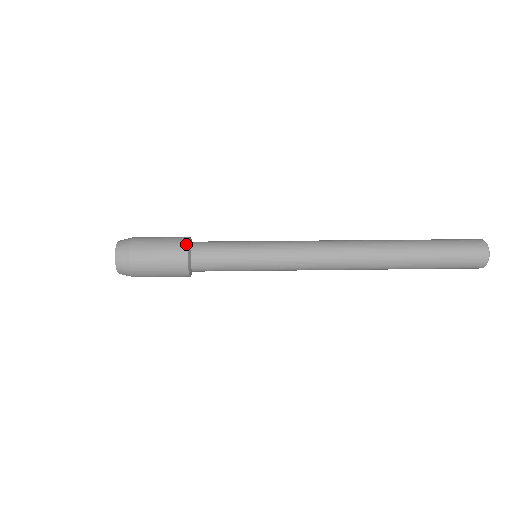
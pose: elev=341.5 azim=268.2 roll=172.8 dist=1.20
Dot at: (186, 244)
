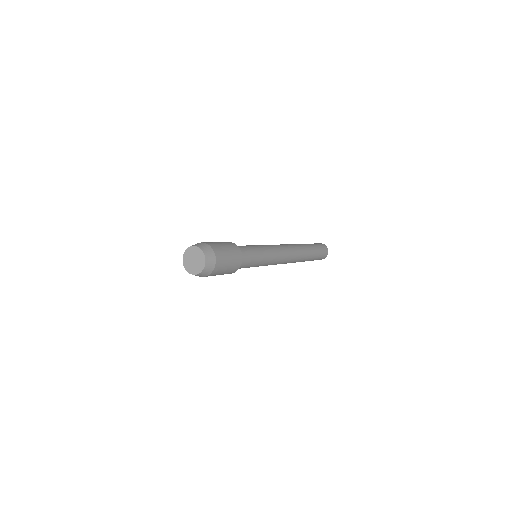
Dot at: (239, 249)
